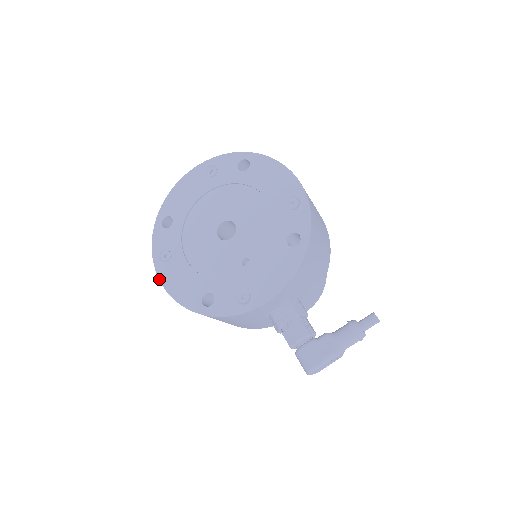
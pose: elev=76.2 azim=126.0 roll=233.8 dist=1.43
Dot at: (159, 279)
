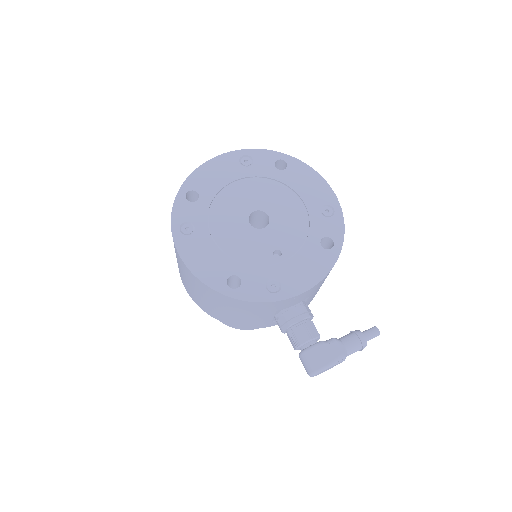
Dot at: (177, 251)
